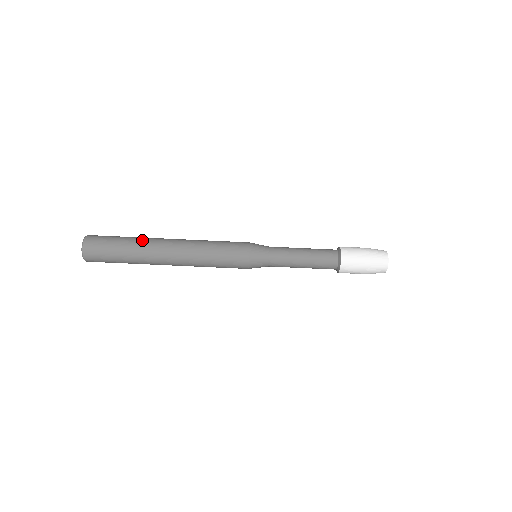
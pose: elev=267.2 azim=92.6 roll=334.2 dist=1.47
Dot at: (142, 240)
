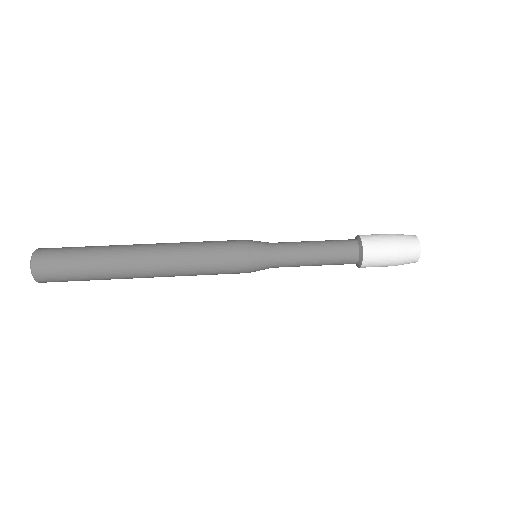
Dot at: (110, 246)
